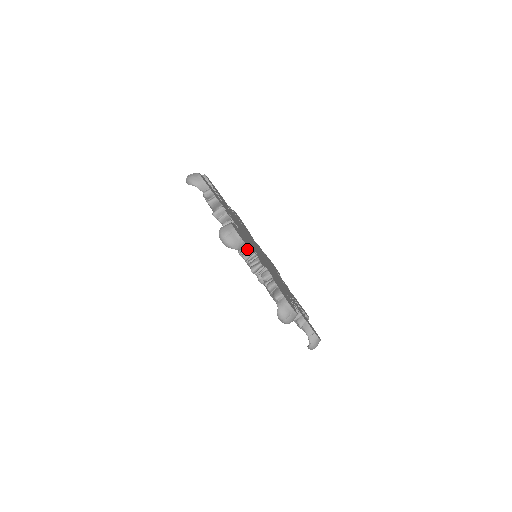
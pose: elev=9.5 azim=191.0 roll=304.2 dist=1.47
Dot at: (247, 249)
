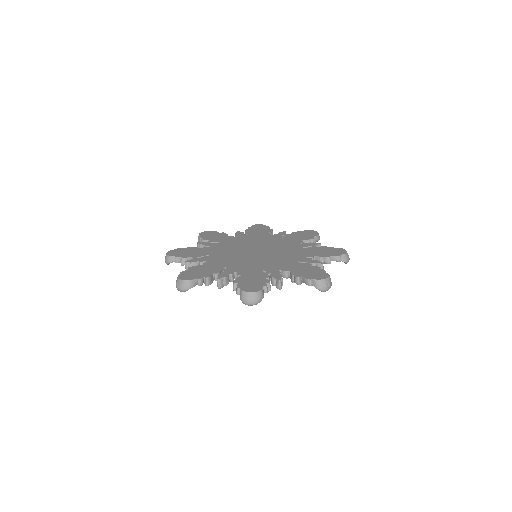
Dot at: occluded
